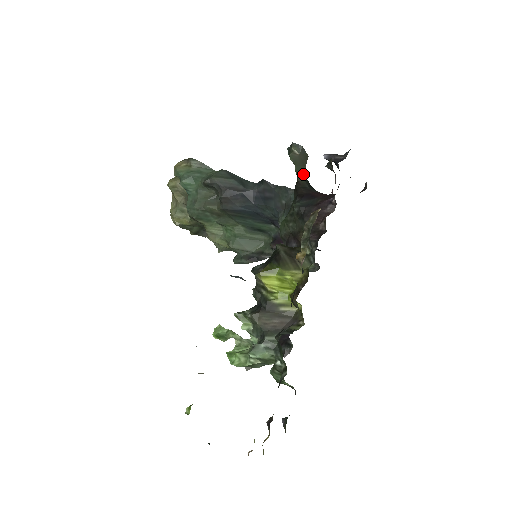
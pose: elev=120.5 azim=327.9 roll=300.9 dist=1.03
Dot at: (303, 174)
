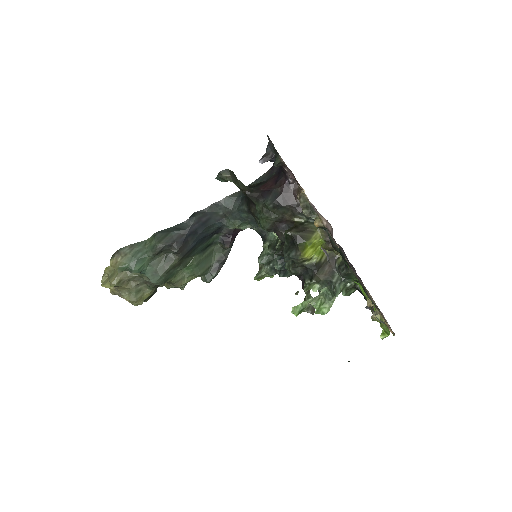
Dot at: (242, 184)
